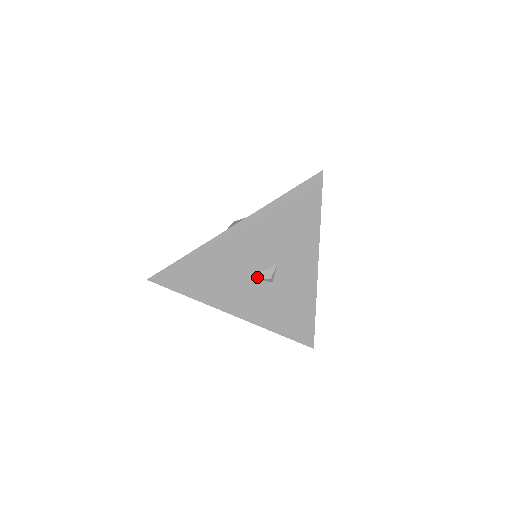
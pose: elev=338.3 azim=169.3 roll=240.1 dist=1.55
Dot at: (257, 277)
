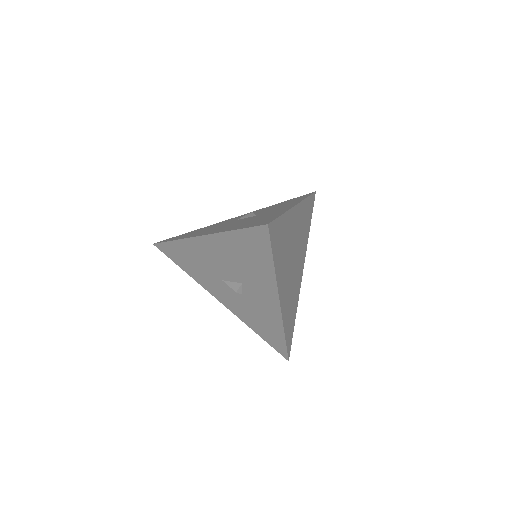
Dot at: (227, 284)
